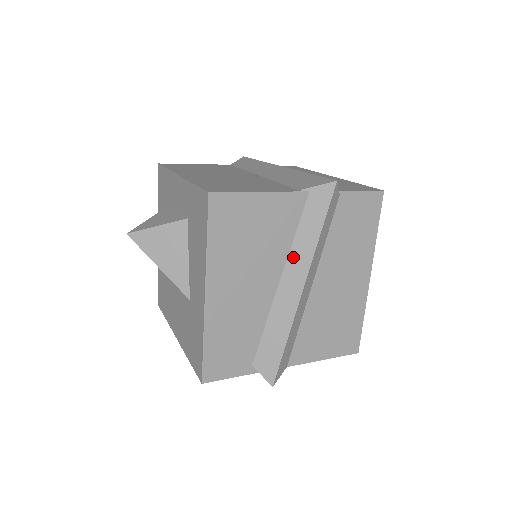
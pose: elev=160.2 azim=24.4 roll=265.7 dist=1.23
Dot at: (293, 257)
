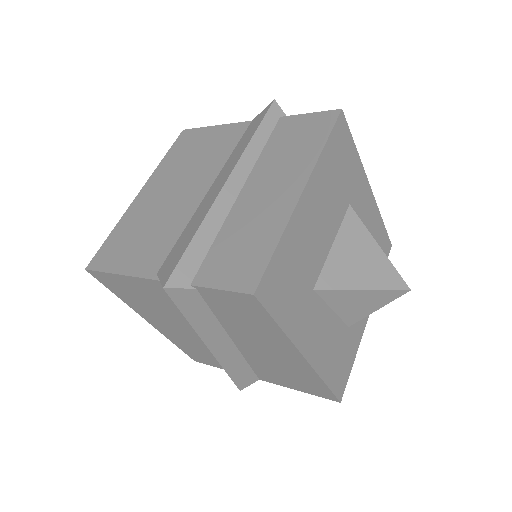
Dot at: occluded
